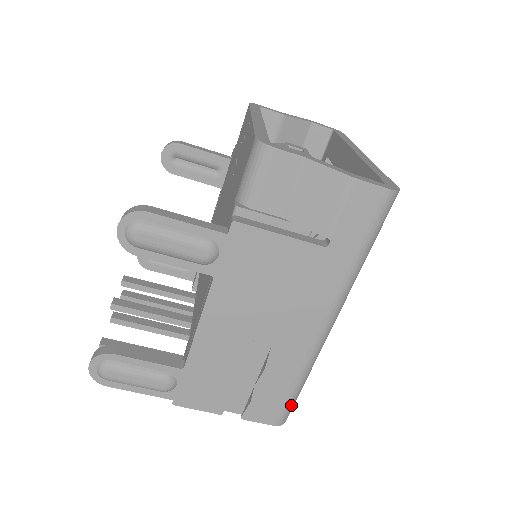
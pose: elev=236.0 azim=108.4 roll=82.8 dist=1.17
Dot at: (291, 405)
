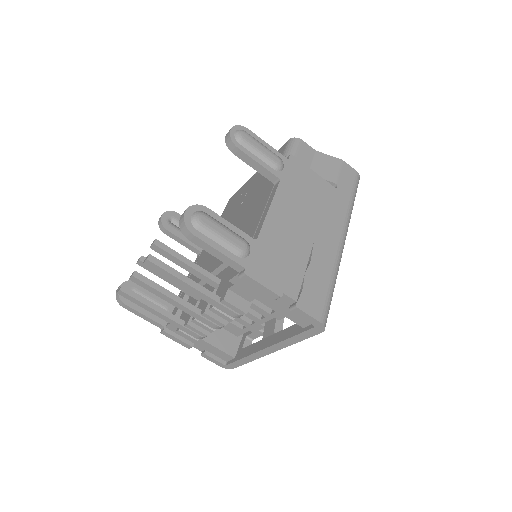
Dot at: (329, 306)
